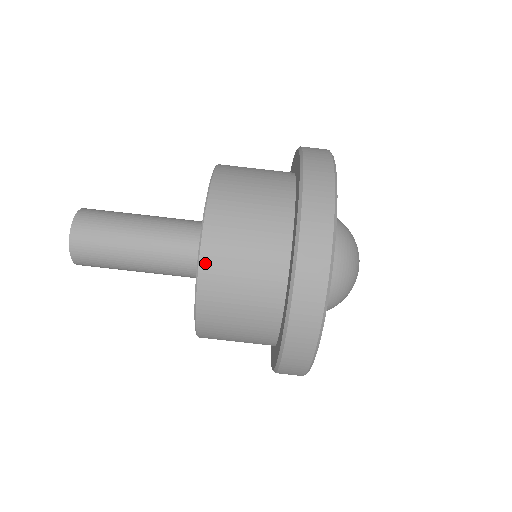
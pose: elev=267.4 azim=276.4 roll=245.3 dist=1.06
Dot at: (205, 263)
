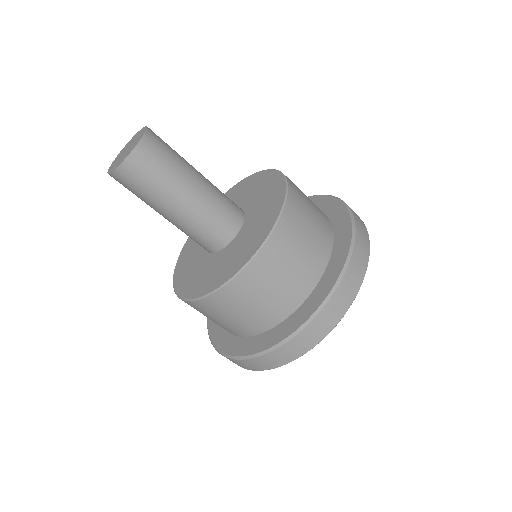
Dot at: (241, 279)
